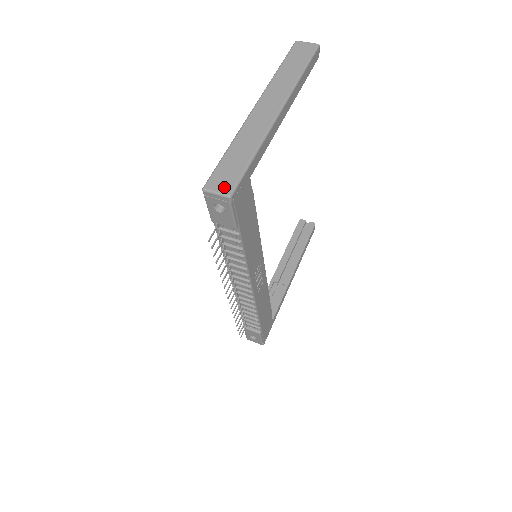
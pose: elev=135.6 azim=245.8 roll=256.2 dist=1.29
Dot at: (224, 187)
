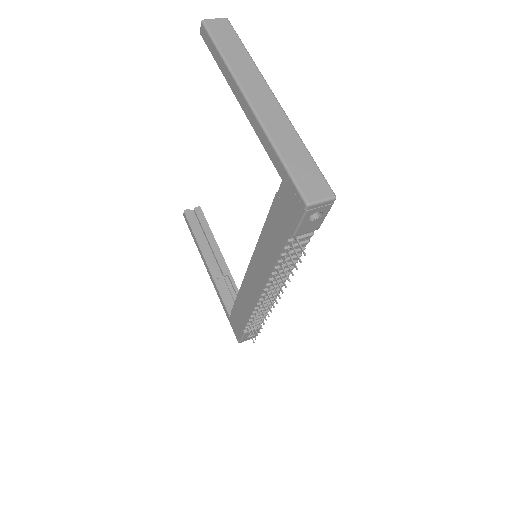
Dot at: (323, 192)
